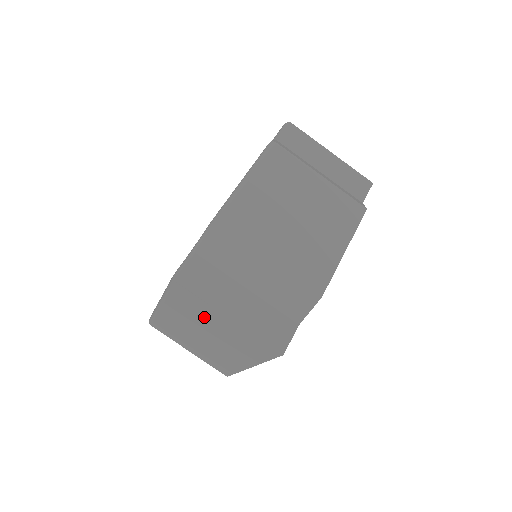
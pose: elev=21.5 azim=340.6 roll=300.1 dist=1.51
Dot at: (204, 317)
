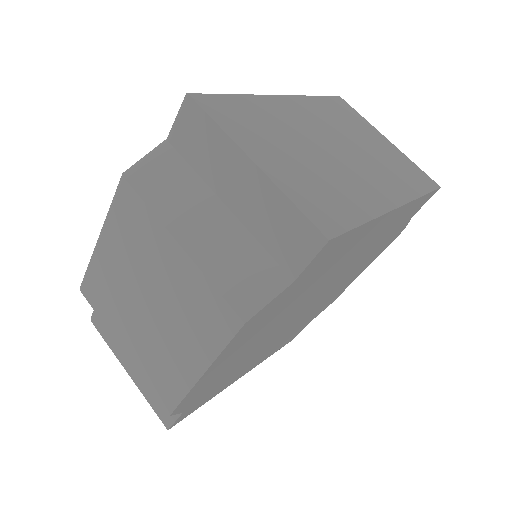
Dot at: occluded
